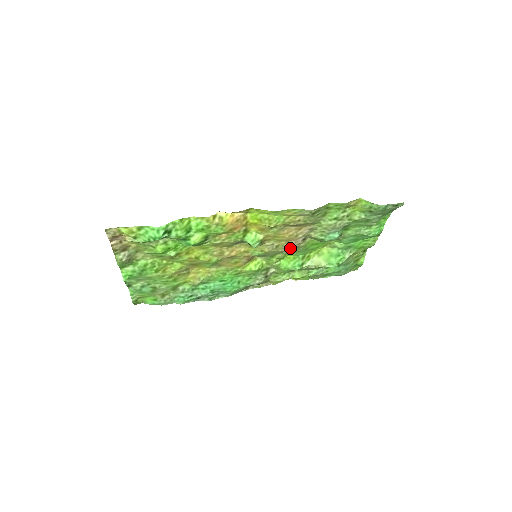
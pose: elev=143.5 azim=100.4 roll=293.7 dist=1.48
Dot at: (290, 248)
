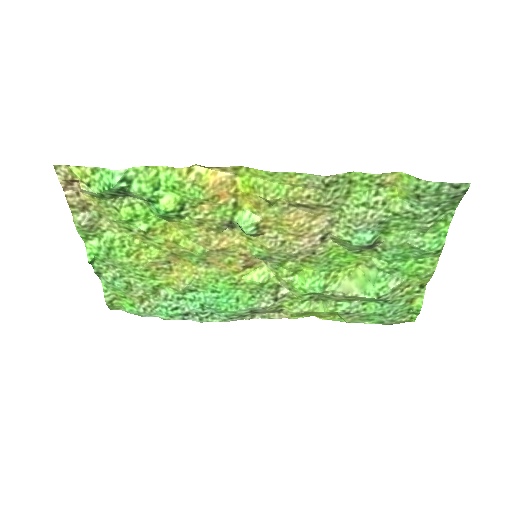
Dot at: (303, 251)
